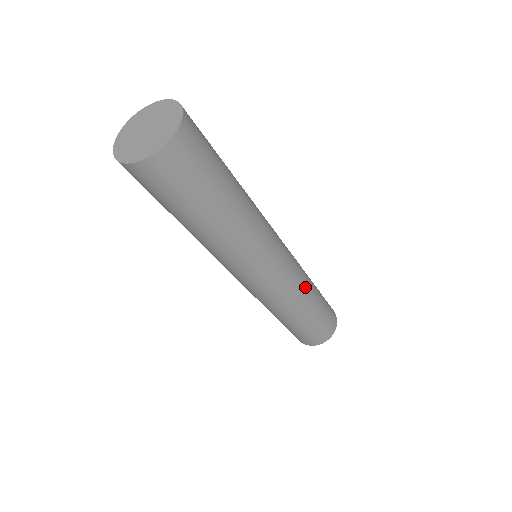
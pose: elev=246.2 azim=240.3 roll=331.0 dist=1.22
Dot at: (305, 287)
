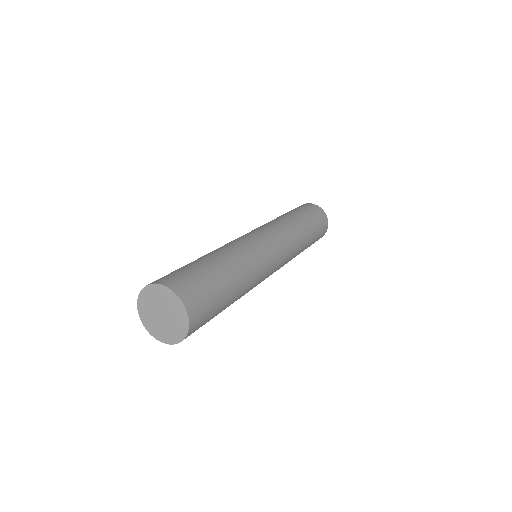
Dot at: (297, 252)
